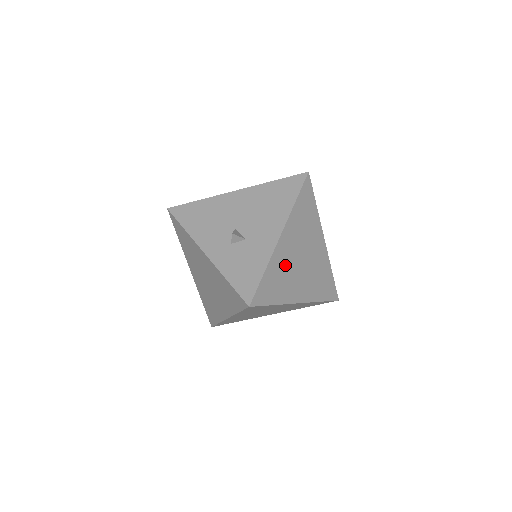
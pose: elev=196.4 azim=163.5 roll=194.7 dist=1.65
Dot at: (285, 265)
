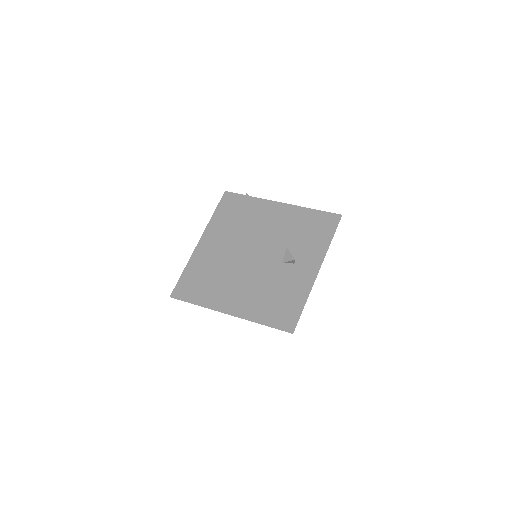
Dot at: occluded
